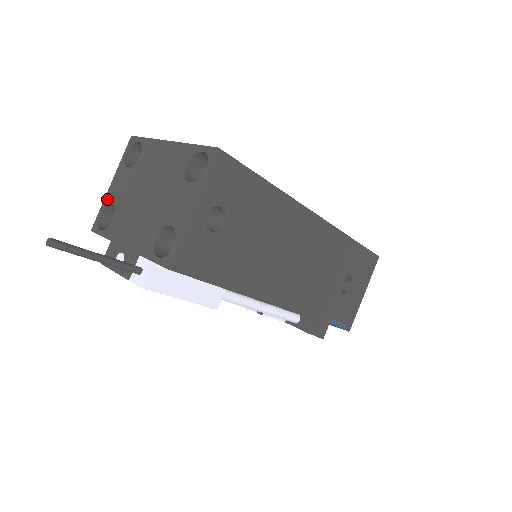
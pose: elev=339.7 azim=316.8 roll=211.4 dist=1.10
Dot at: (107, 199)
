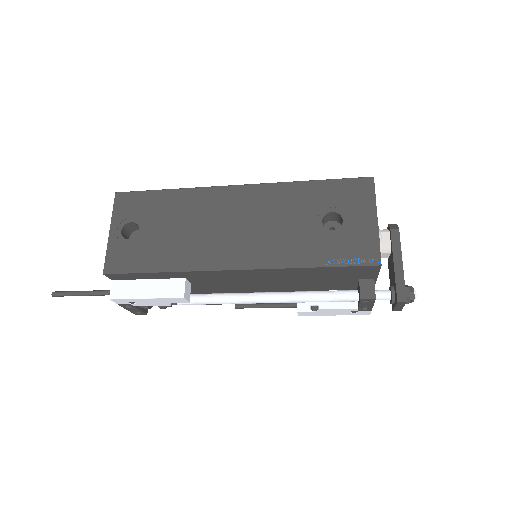
Dot at: occluded
